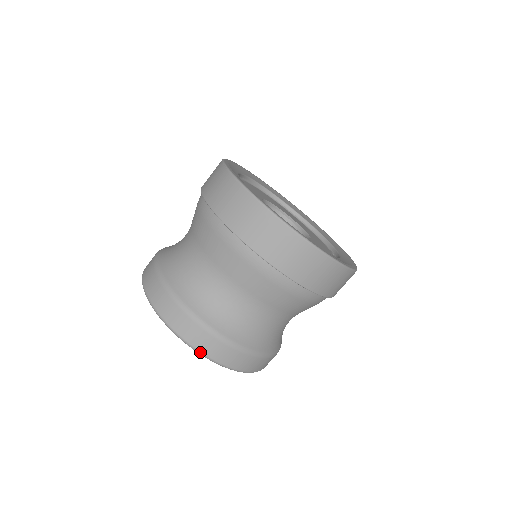
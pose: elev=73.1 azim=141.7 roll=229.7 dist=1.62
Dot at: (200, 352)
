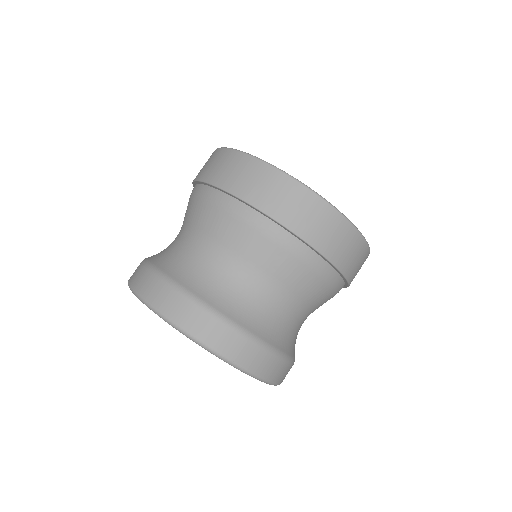
Dot at: (184, 330)
